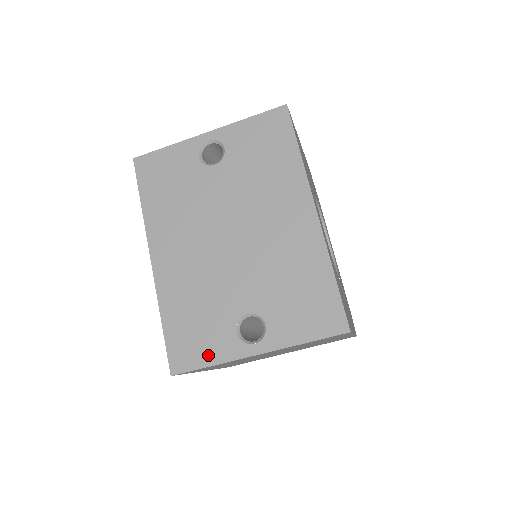
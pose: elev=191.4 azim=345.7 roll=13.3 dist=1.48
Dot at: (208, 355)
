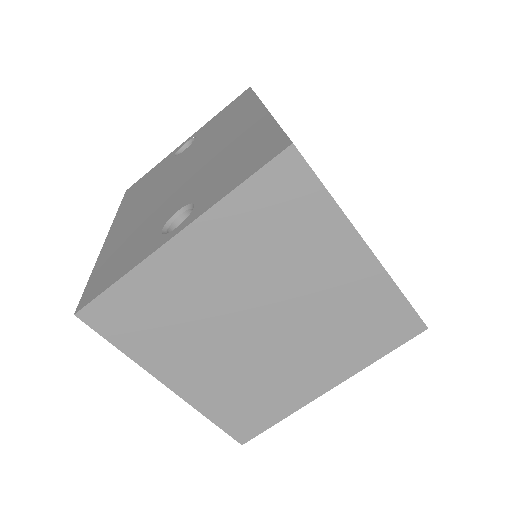
Dot at: (122, 270)
